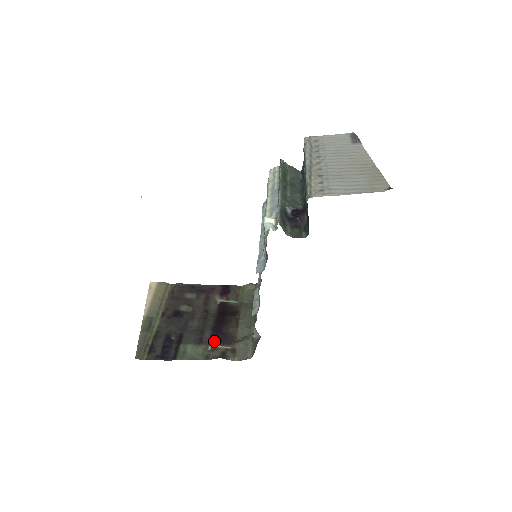
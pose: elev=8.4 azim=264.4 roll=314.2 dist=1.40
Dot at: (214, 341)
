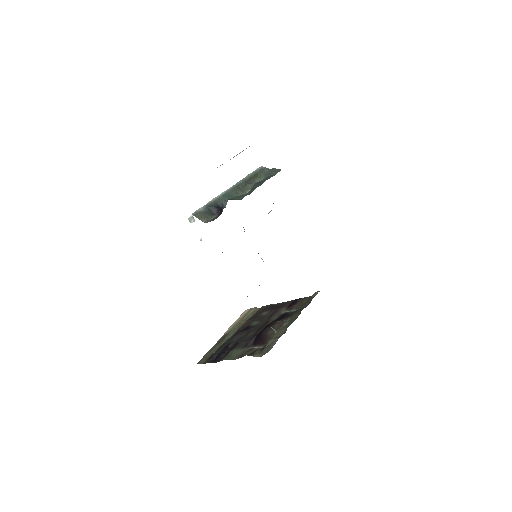
Dot at: (254, 344)
